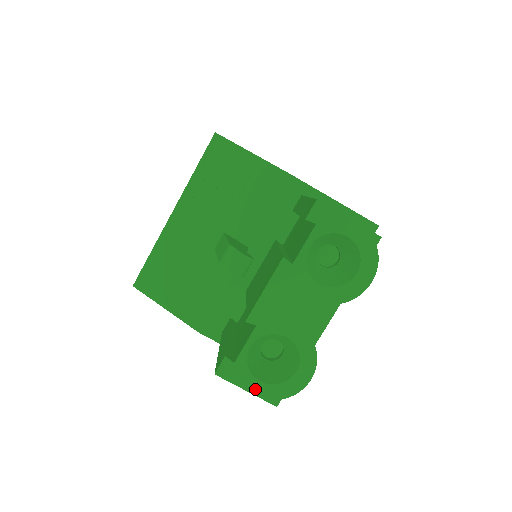
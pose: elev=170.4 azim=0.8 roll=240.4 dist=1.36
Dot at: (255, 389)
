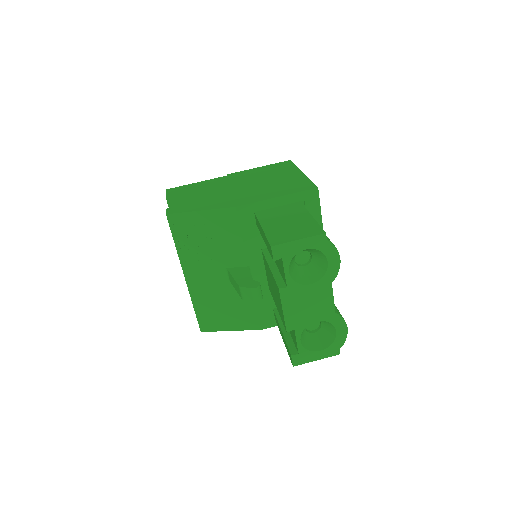
Dot at: (321, 356)
